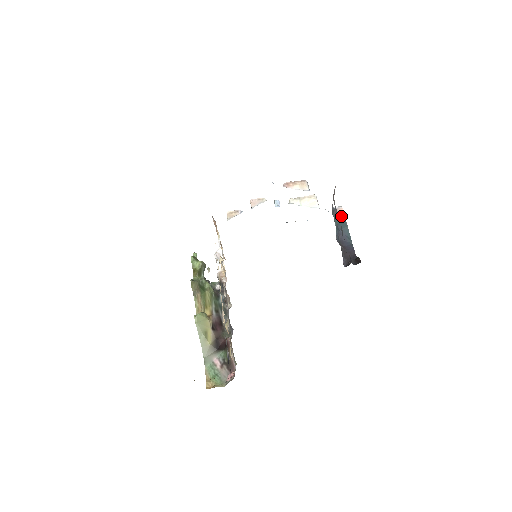
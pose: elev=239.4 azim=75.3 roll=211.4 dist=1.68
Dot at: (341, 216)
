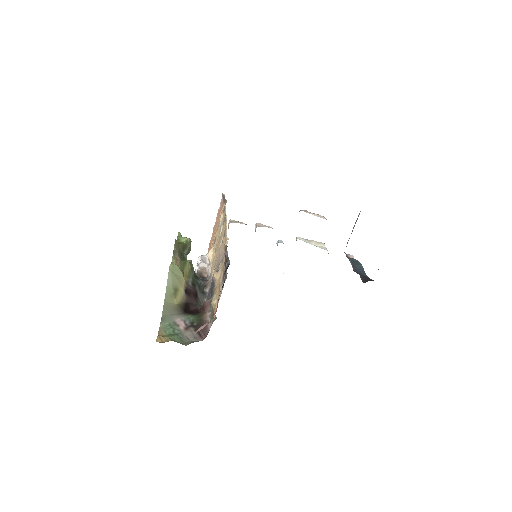
Dot at: occluded
